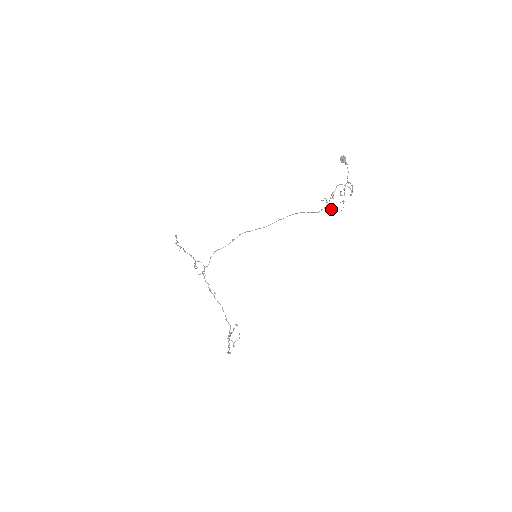
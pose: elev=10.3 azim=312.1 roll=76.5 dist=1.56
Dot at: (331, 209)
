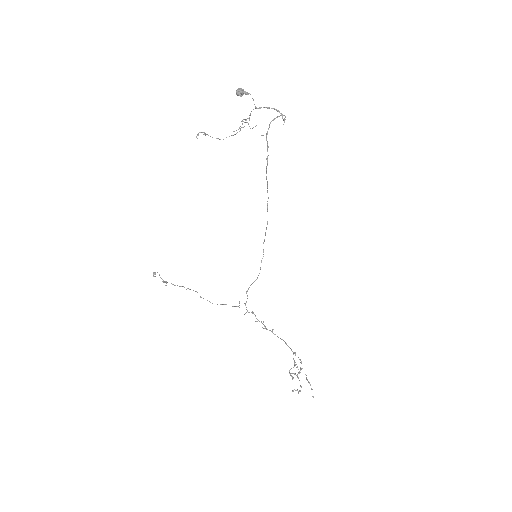
Dot at: (217, 138)
